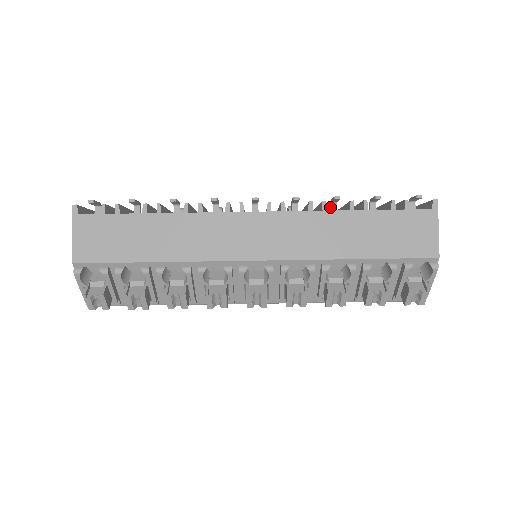
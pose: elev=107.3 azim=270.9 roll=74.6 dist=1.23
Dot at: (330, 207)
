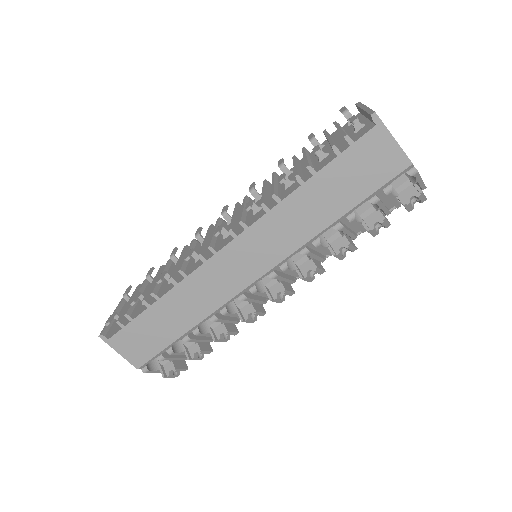
Dot at: (283, 182)
